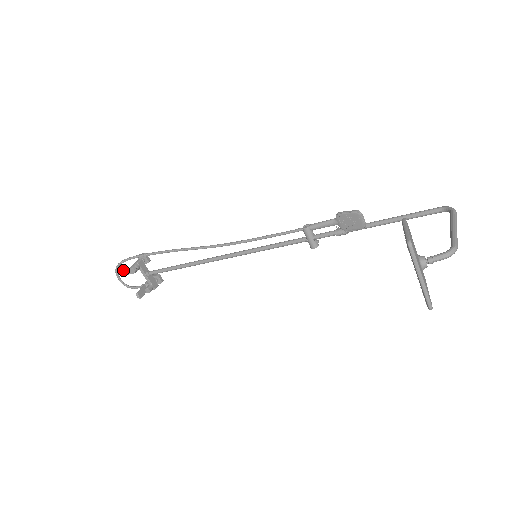
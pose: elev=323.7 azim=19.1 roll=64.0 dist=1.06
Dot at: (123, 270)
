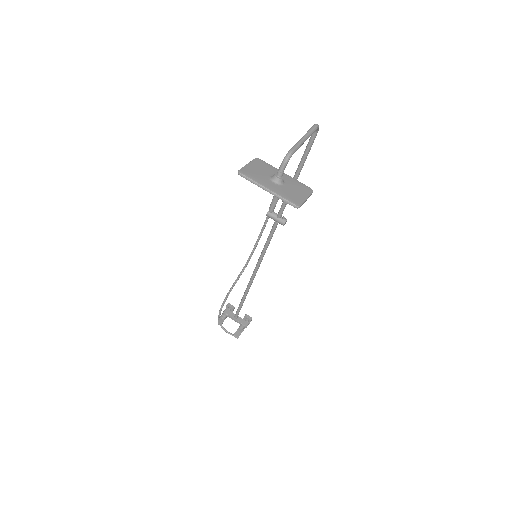
Dot at: (218, 322)
